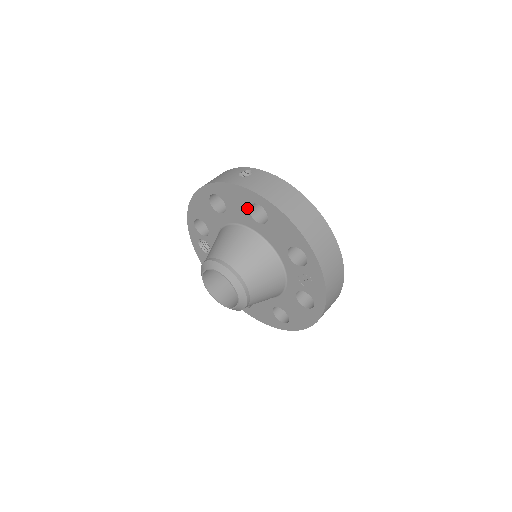
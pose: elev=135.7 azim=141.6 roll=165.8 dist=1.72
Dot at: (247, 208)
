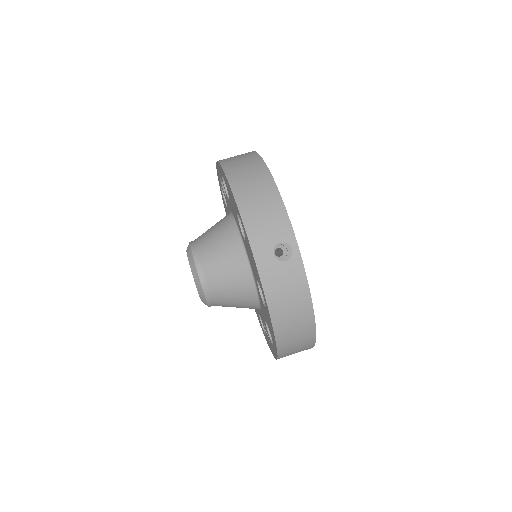
Dot at: (257, 278)
